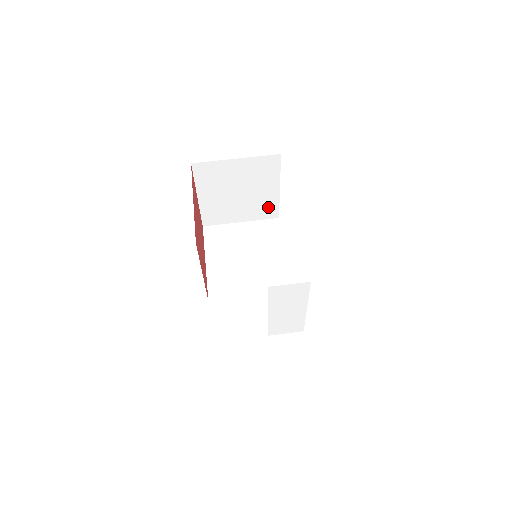
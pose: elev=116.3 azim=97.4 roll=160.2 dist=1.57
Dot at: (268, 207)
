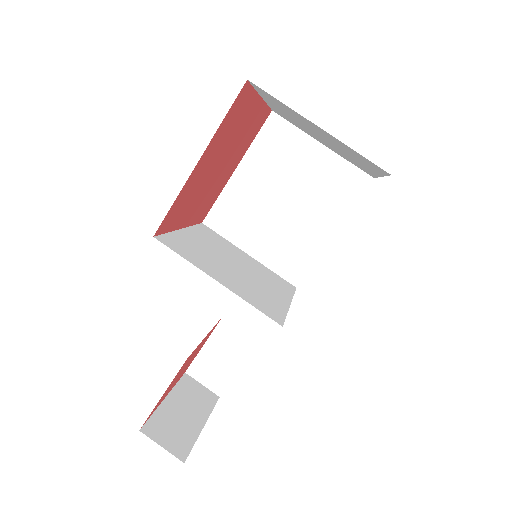
Dot at: occluded
